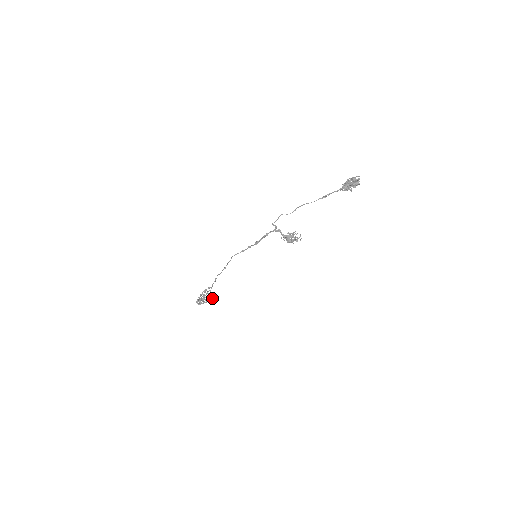
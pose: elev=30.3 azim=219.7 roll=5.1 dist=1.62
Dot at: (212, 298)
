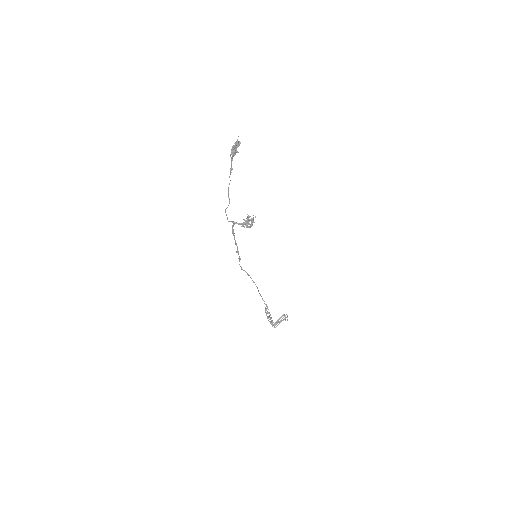
Dot at: (285, 316)
